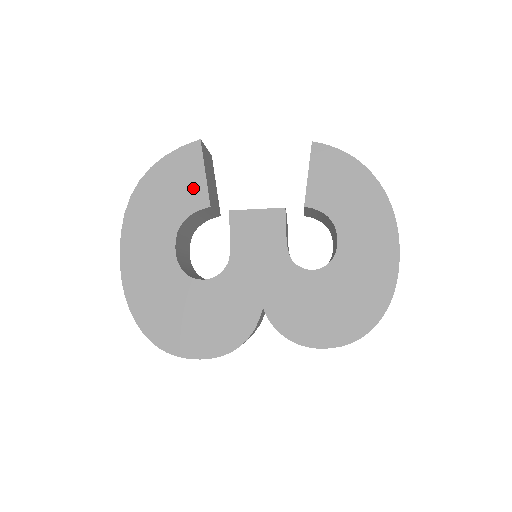
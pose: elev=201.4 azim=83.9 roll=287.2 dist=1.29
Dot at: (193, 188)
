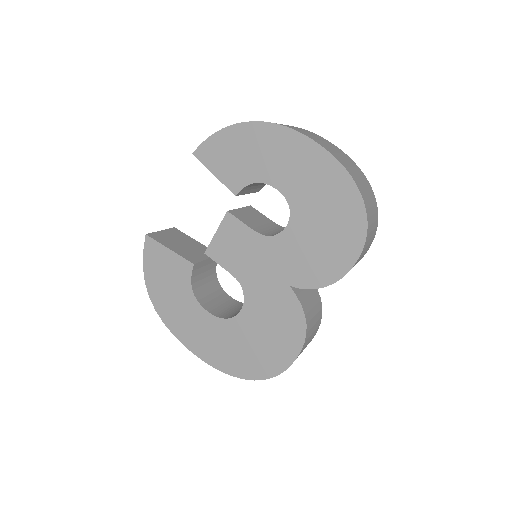
Dot at: (174, 266)
